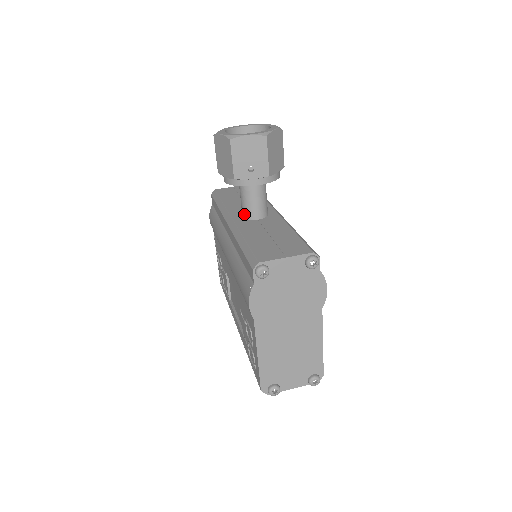
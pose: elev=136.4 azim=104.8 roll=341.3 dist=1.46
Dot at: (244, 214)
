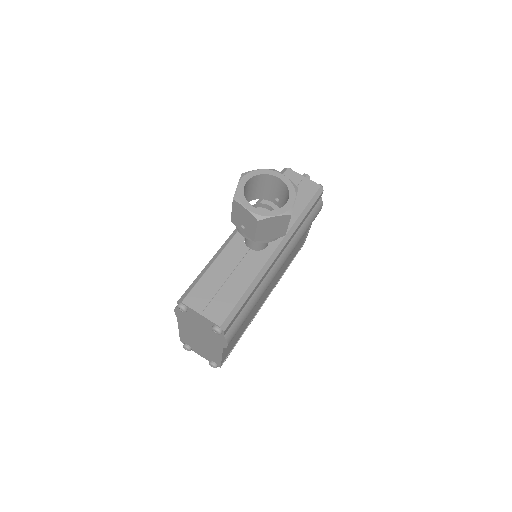
Dot at: occluded
